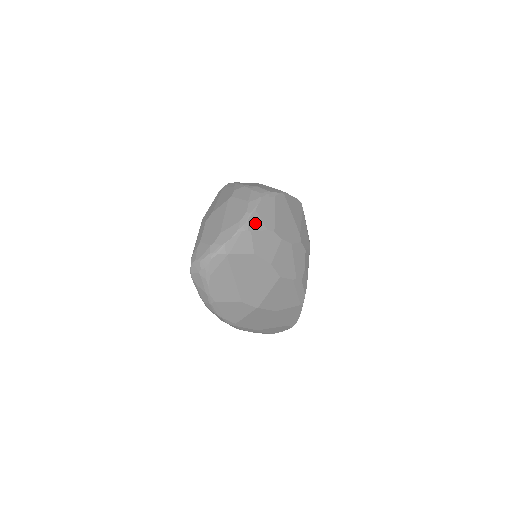
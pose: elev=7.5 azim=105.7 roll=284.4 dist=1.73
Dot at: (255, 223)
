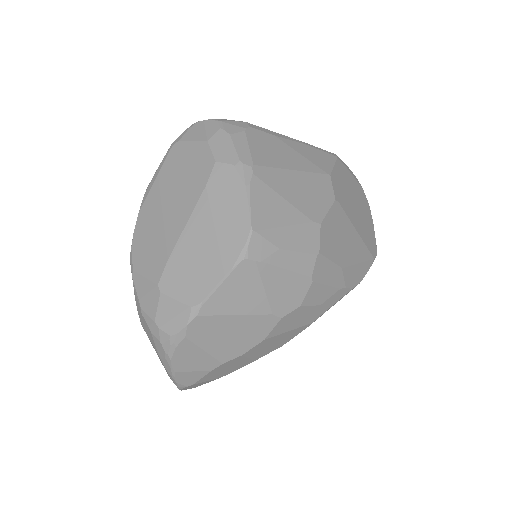
Dot at: (188, 378)
